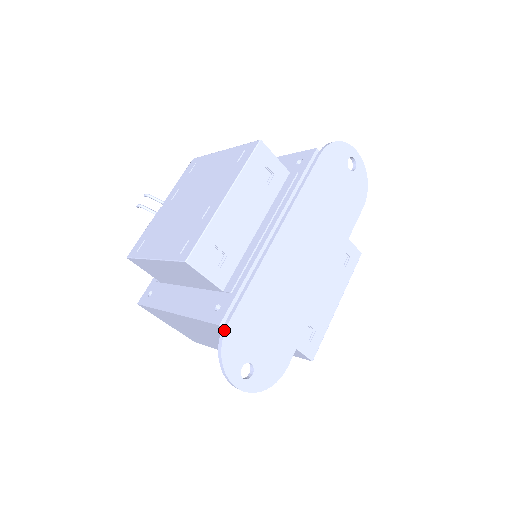
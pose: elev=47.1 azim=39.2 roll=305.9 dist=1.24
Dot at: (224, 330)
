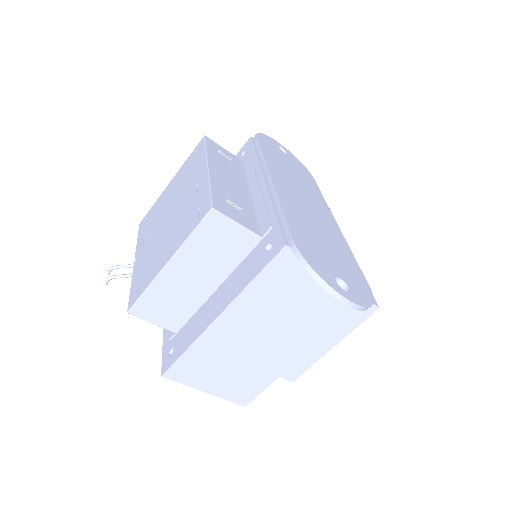
Dot at: (294, 245)
